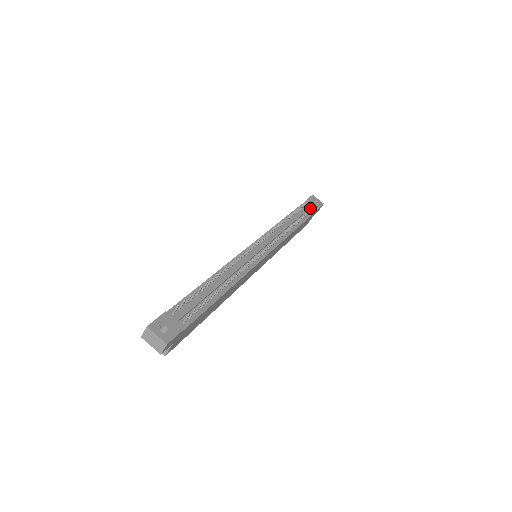
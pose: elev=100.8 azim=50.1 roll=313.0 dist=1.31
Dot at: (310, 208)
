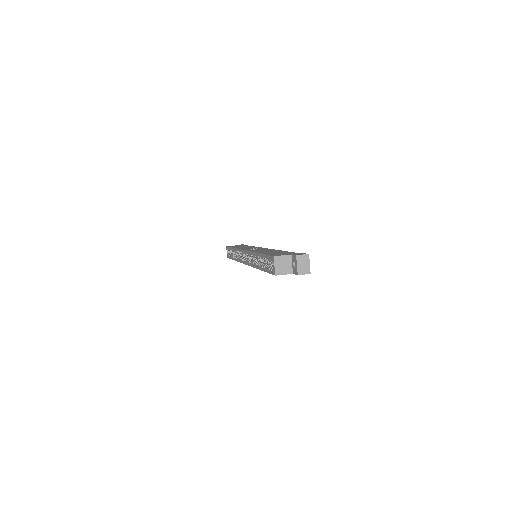
Dot at: occluded
